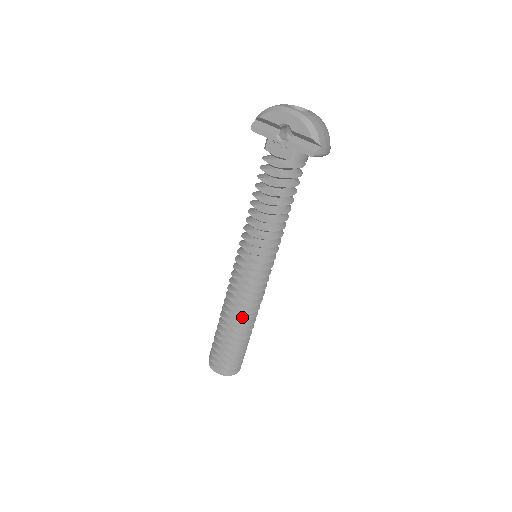
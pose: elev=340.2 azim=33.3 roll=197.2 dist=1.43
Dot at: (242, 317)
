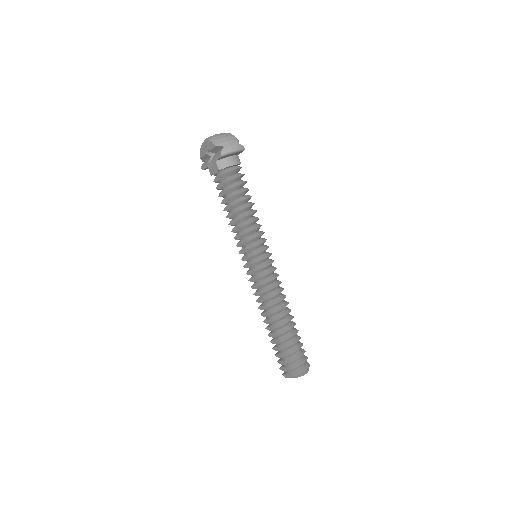
Dot at: (270, 312)
